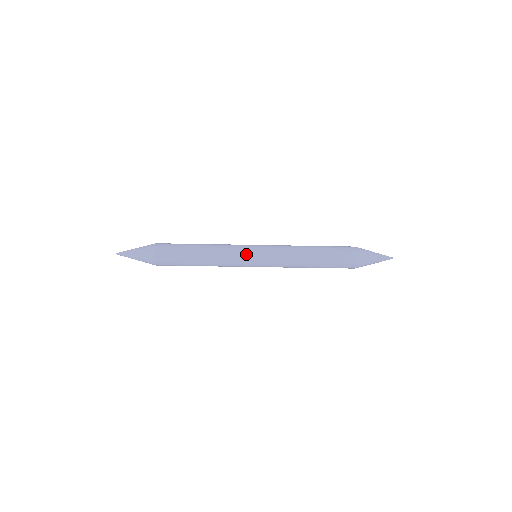
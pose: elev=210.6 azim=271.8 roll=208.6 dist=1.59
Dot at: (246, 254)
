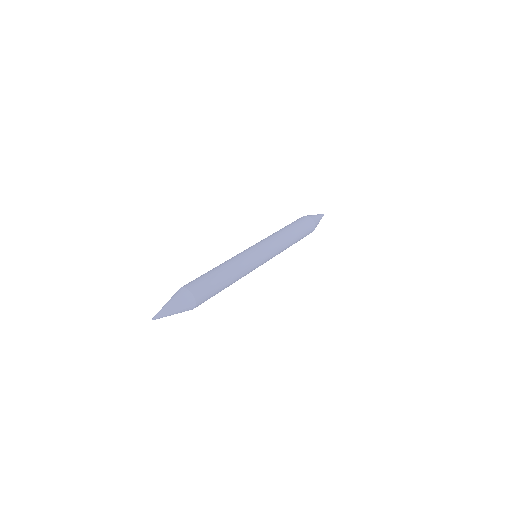
Dot at: occluded
